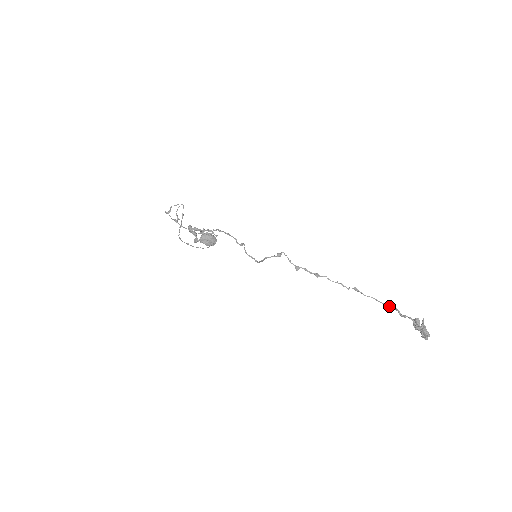
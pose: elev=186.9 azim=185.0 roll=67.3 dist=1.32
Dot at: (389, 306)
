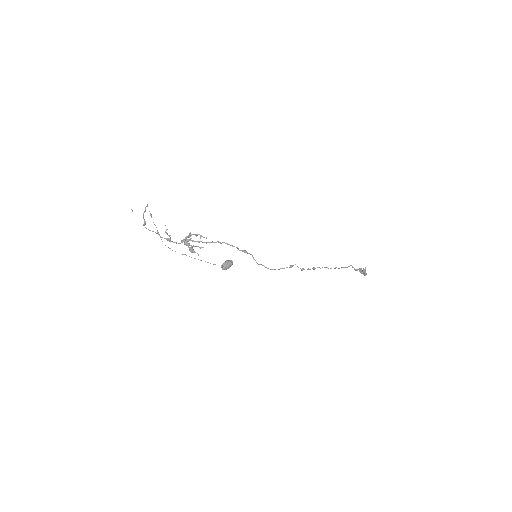
Dot at: (349, 266)
